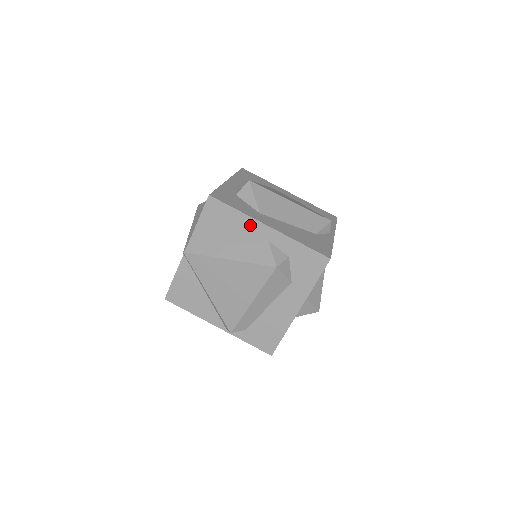
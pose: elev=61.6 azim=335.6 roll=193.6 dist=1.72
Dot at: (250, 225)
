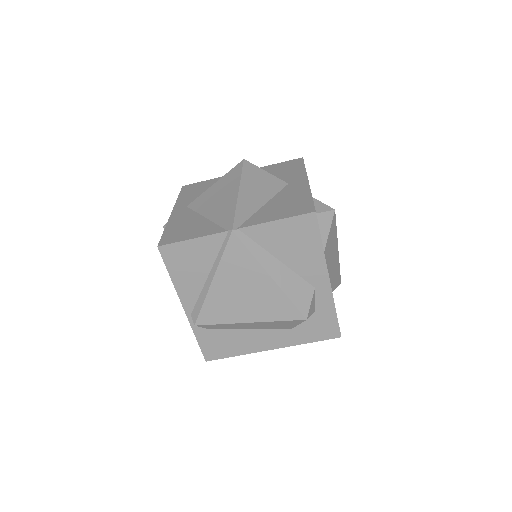
Dot at: (317, 264)
